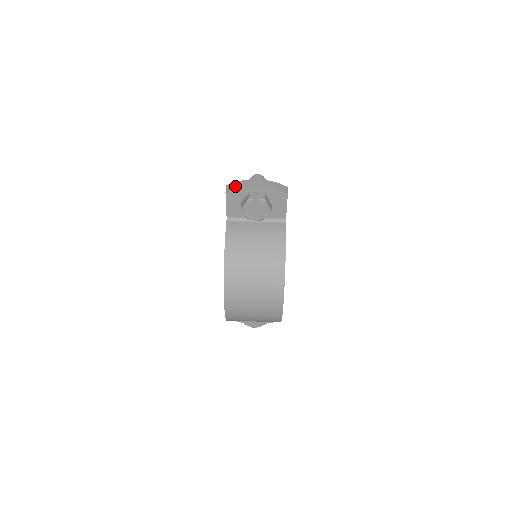
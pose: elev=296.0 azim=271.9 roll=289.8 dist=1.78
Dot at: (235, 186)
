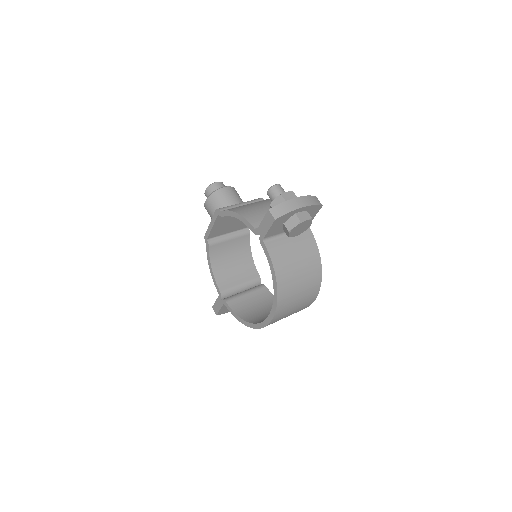
Dot at: (282, 210)
